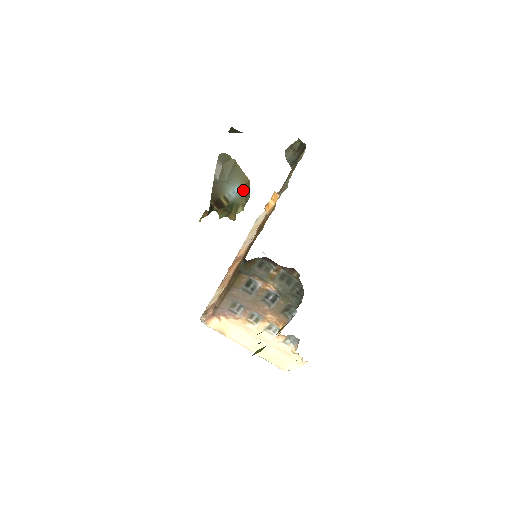
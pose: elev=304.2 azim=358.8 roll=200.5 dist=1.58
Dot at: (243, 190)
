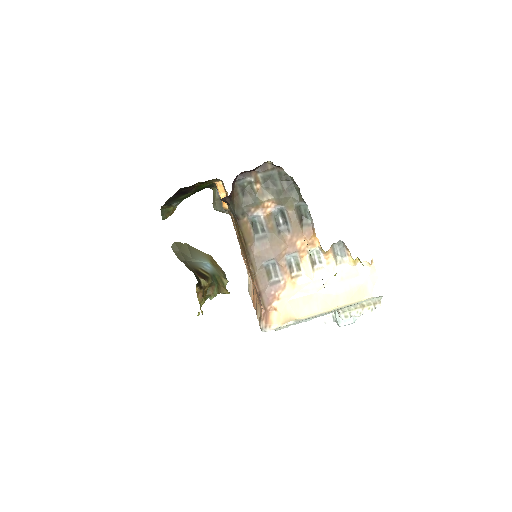
Dot at: (213, 266)
